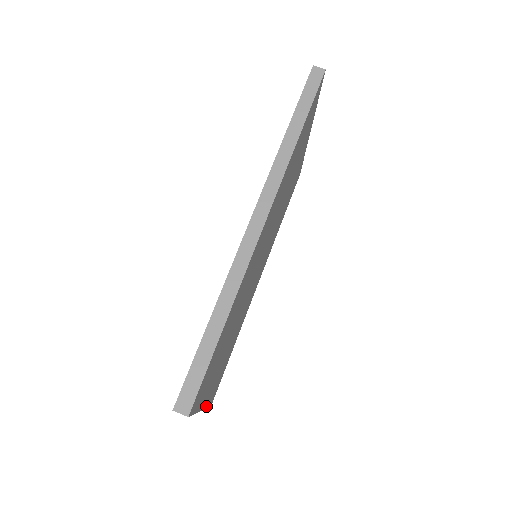
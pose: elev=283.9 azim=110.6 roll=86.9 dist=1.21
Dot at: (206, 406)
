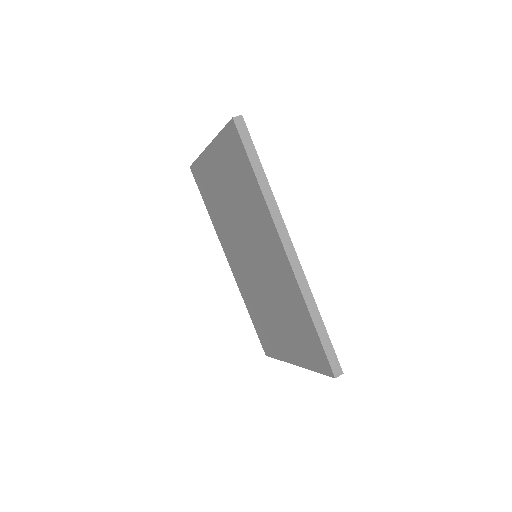
Dot at: occluded
